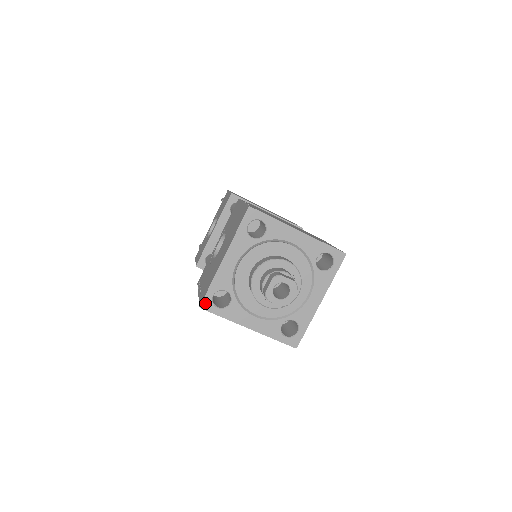
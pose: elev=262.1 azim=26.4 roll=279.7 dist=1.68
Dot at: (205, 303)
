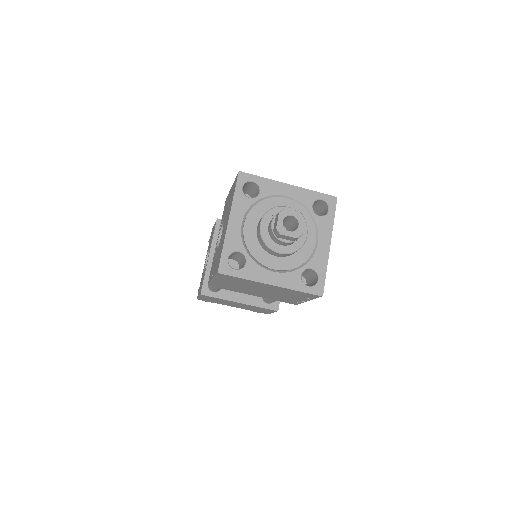
Dot at: (222, 267)
